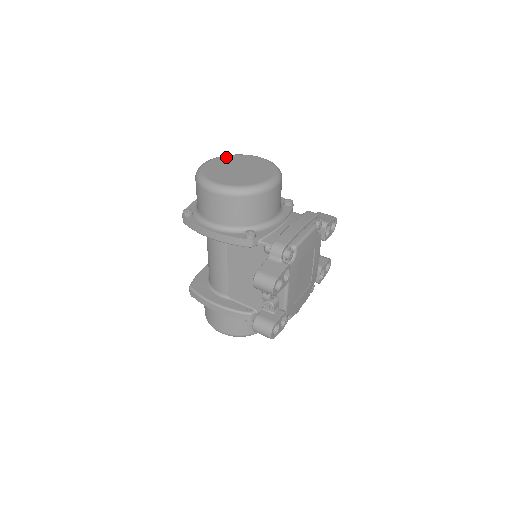
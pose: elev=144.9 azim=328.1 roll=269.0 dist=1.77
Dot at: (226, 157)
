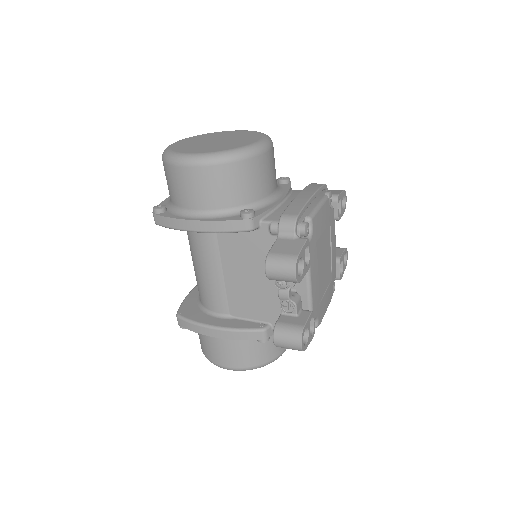
Dot at: (197, 136)
